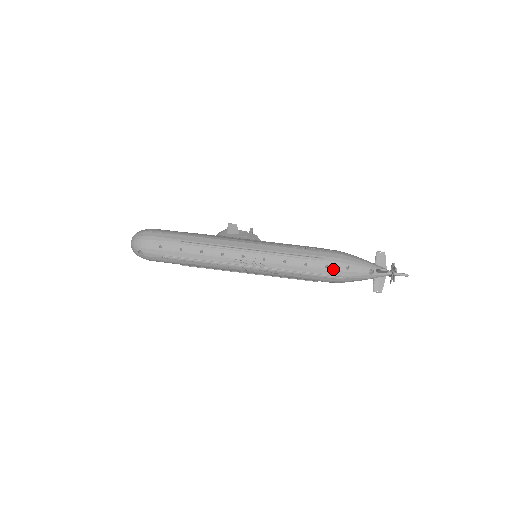
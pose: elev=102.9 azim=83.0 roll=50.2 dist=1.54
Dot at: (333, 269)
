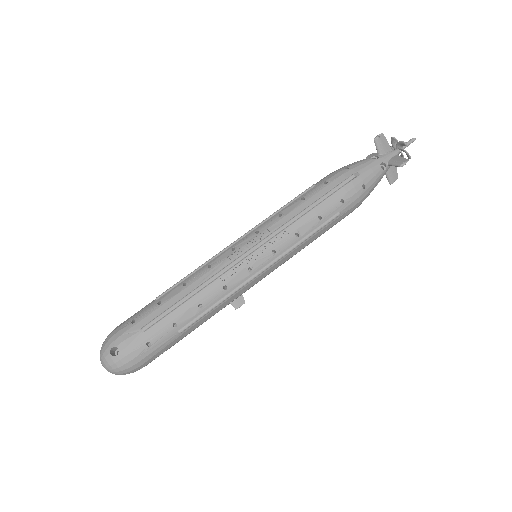
Dot at: (334, 179)
